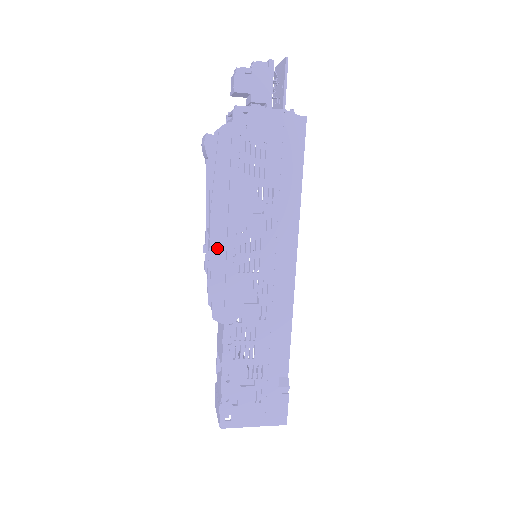
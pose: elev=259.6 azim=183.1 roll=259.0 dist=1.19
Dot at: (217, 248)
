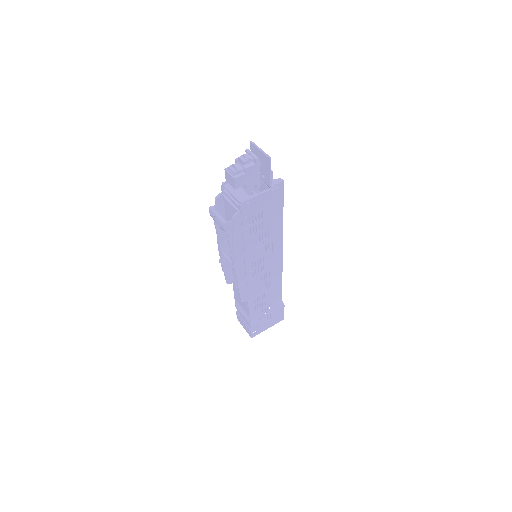
Dot at: (240, 273)
